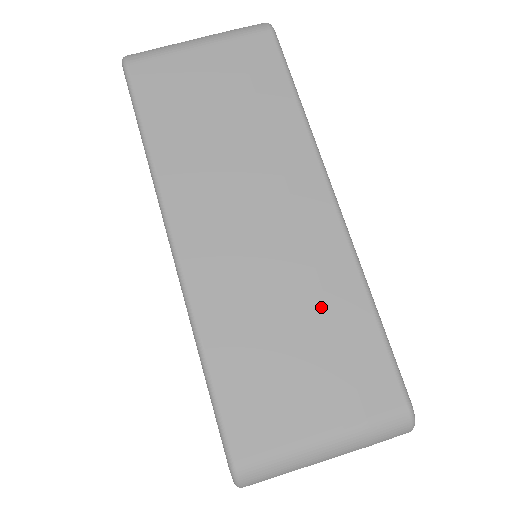
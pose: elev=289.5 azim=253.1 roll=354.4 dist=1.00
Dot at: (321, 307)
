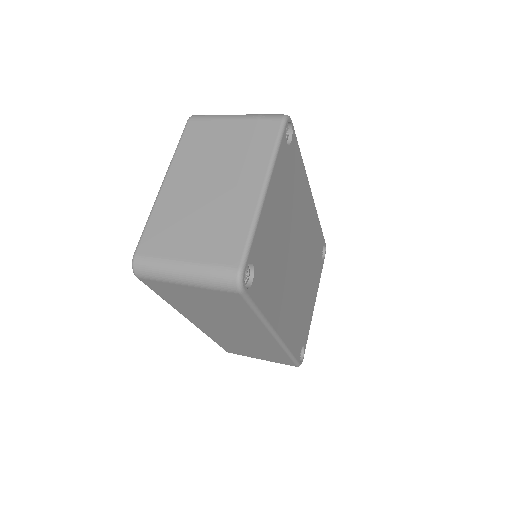
Dot at: occluded
